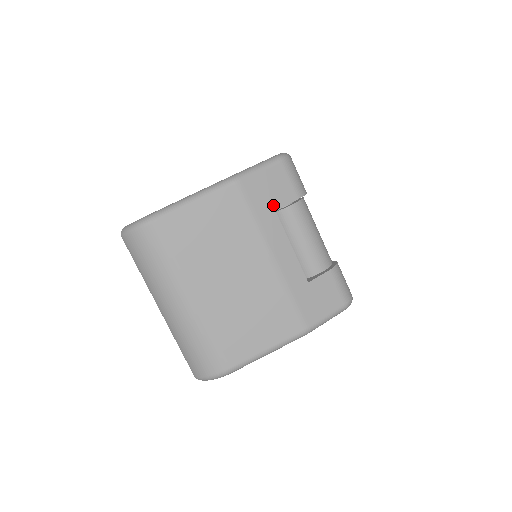
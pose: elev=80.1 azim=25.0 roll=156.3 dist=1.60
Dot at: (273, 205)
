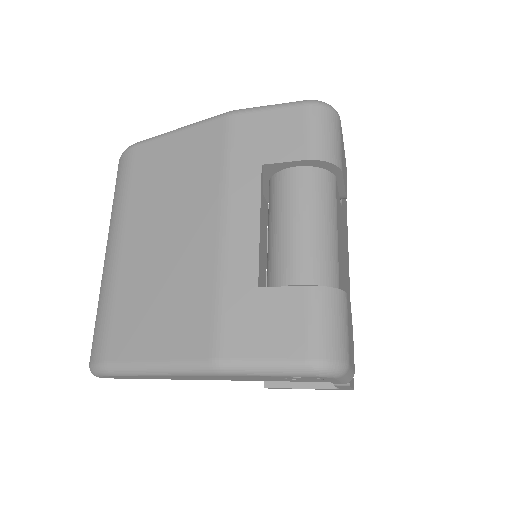
Dot at: (262, 156)
